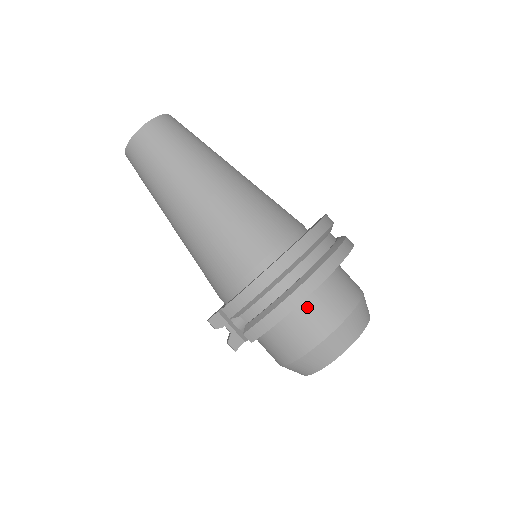
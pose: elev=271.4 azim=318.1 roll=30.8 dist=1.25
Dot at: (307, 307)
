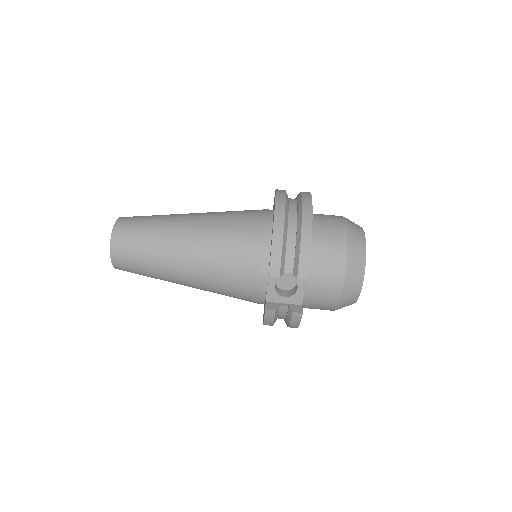
Dot at: (318, 234)
